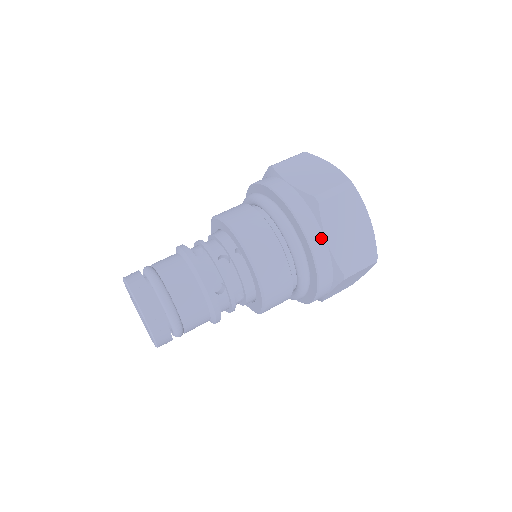
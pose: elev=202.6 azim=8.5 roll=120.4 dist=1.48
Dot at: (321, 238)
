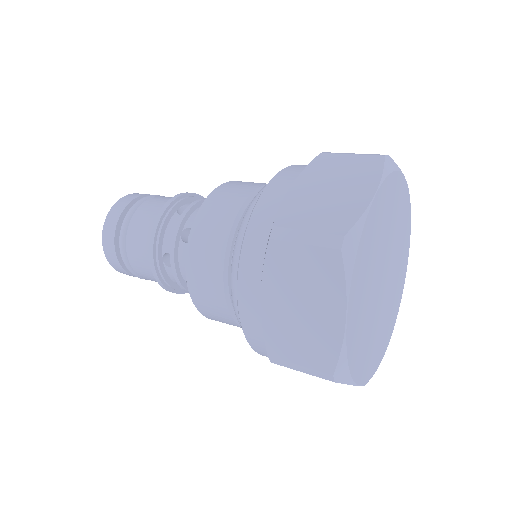
Dot at: (256, 287)
